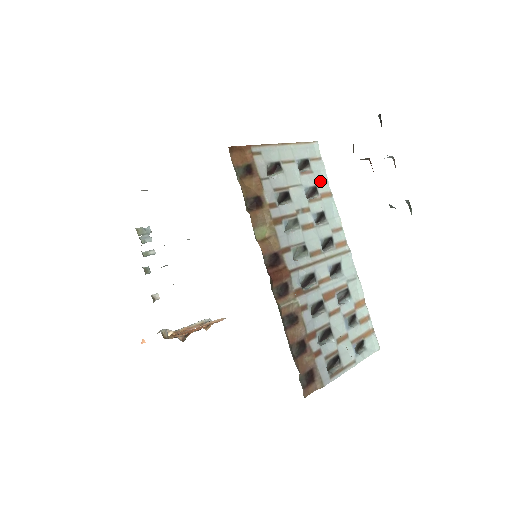
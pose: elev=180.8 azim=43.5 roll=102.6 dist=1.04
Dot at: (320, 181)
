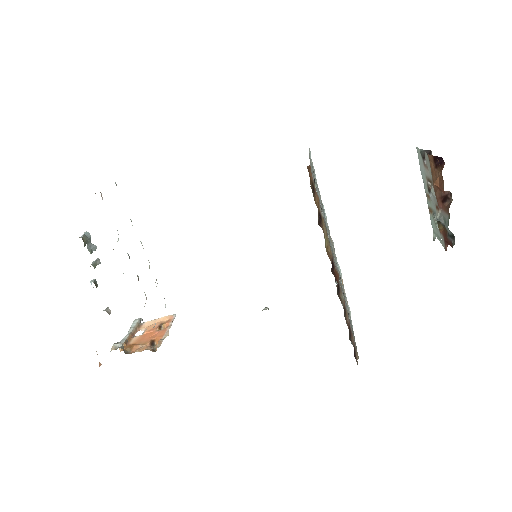
Dot at: (317, 185)
